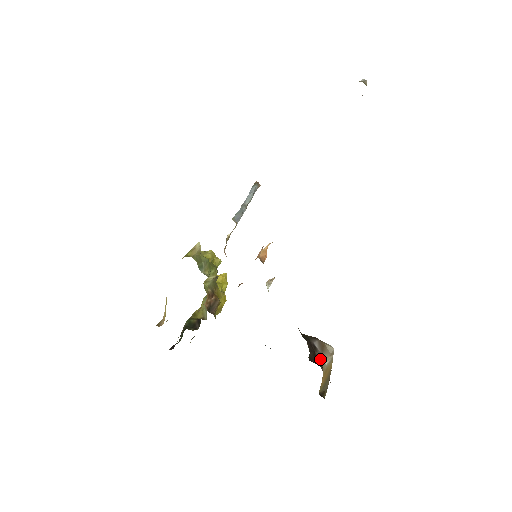
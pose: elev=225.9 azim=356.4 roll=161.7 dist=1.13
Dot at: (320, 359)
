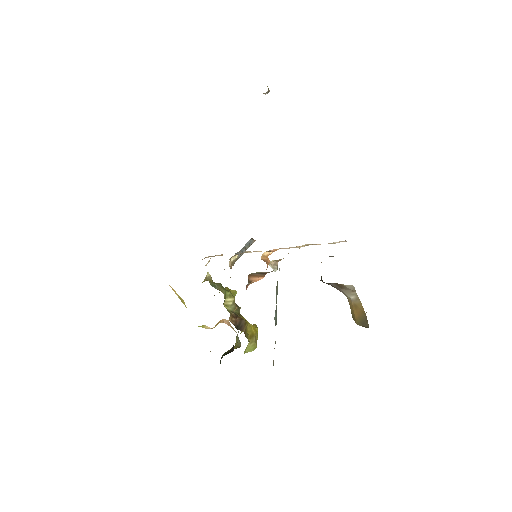
Dot at: (340, 291)
